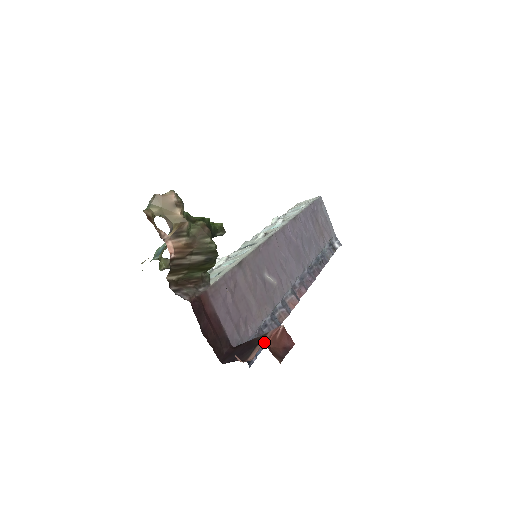
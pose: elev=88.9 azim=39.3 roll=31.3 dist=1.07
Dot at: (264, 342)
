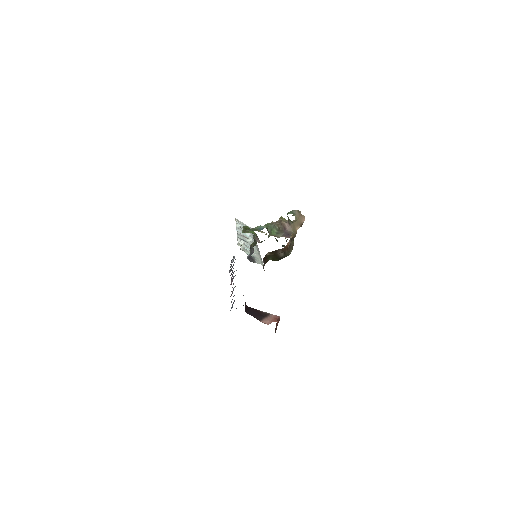
Dot at: (272, 319)
